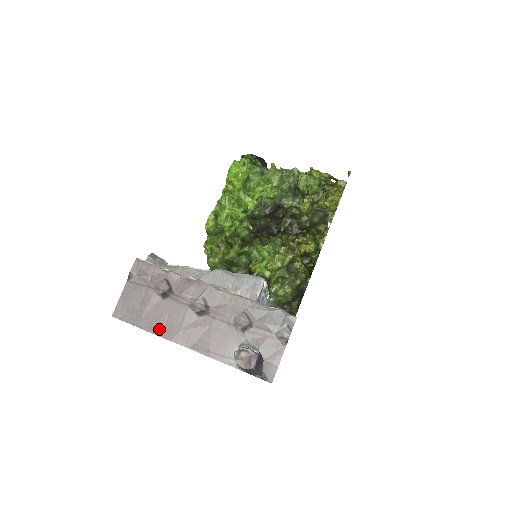
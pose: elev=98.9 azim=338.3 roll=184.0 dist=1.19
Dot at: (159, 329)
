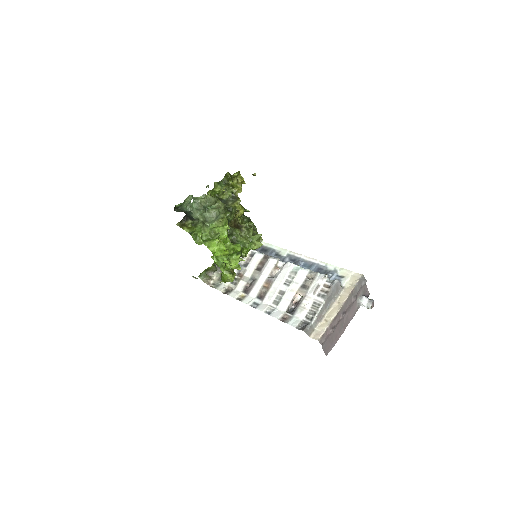
Dot at: (339, 336)
